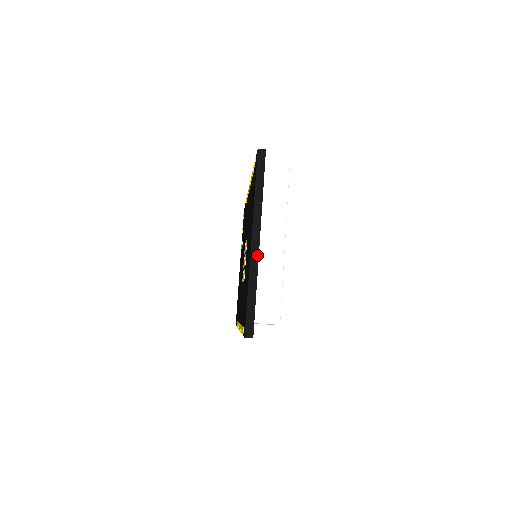
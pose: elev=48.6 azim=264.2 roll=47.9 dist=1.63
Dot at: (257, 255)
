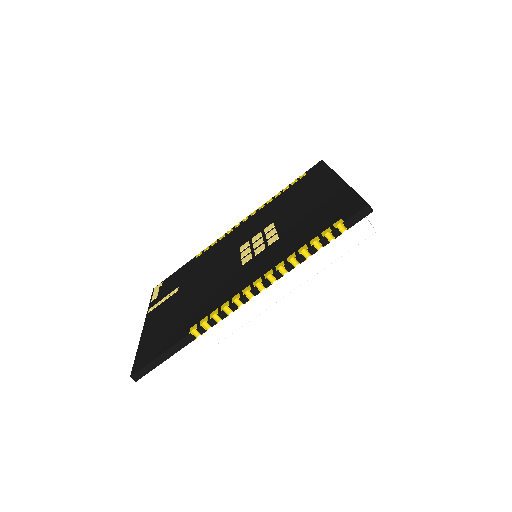
Dot at: occluded
